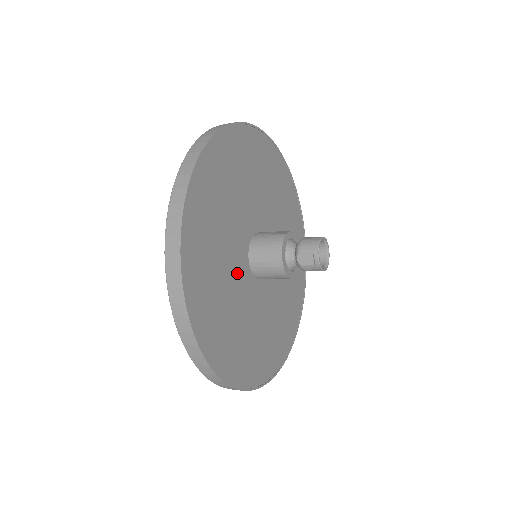
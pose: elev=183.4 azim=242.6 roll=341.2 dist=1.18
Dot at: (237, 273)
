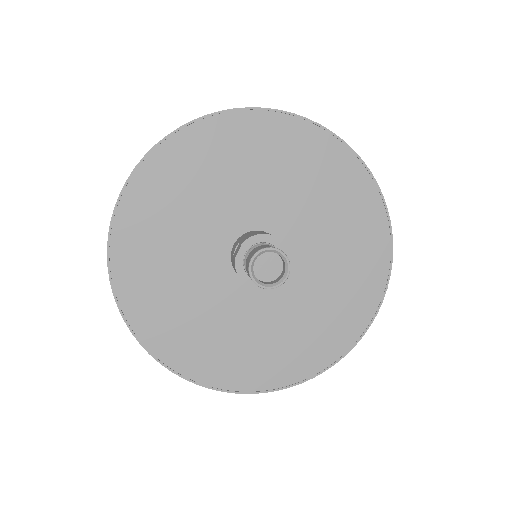
Dot at: (237, 305)
